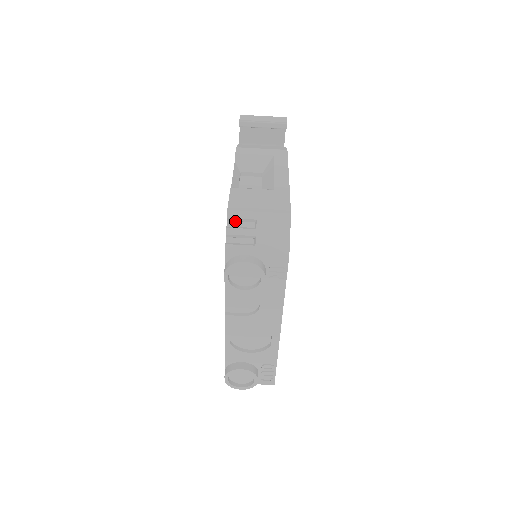
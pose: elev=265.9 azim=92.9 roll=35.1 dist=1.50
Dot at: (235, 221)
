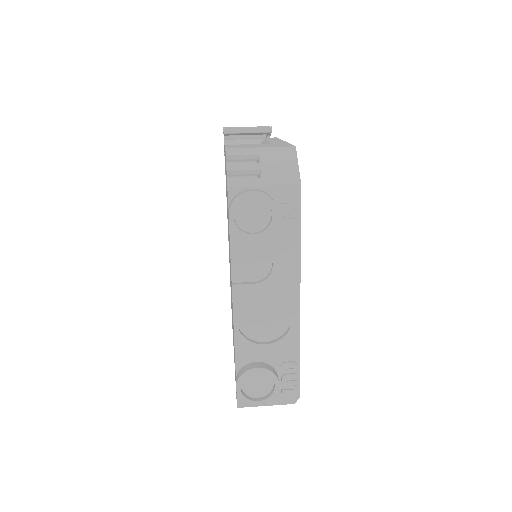
Dot at: occluded
